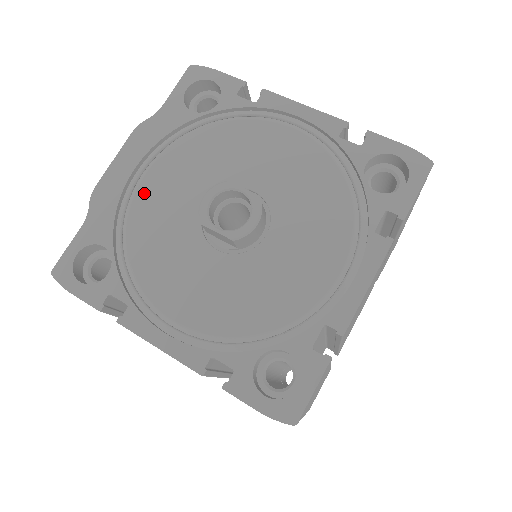
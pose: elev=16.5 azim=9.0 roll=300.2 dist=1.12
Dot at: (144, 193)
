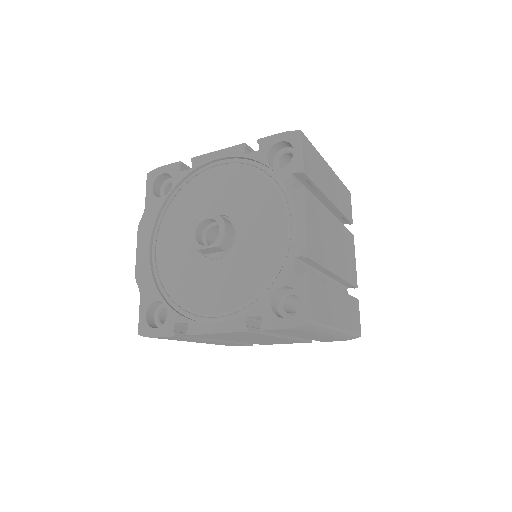
Dot at: (162, 258)
